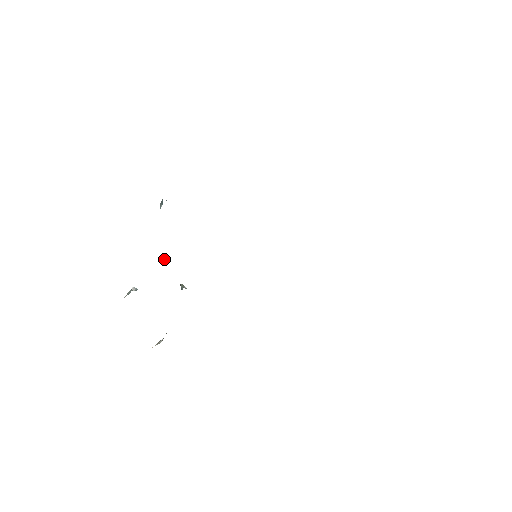
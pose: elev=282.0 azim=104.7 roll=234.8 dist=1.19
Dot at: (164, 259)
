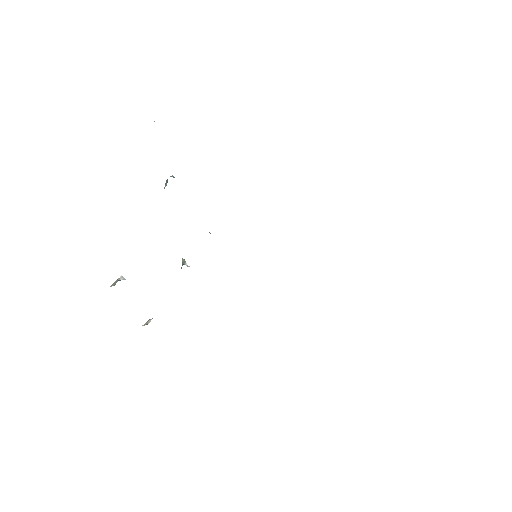
Dot at: occluded
